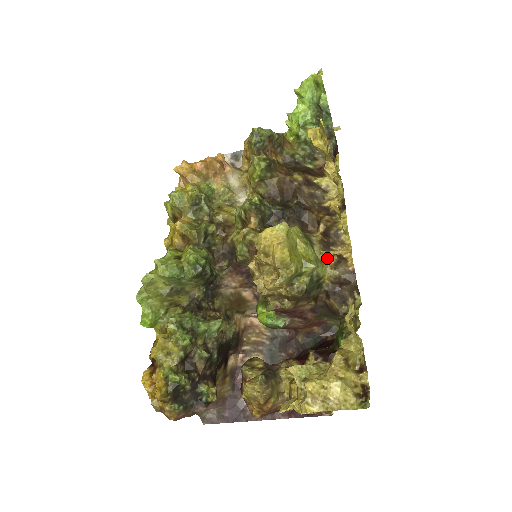
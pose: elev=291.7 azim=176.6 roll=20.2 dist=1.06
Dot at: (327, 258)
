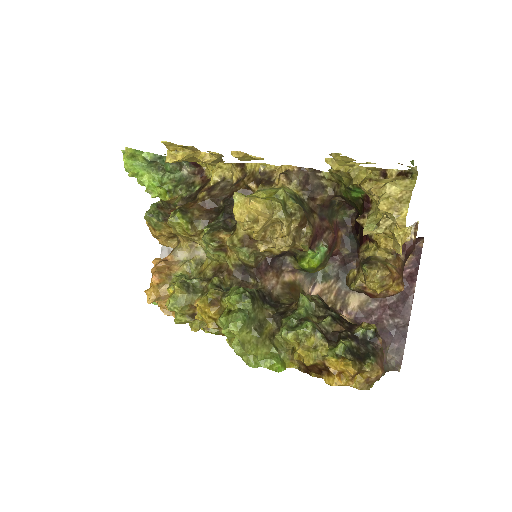
Dot at: (279, 184)
